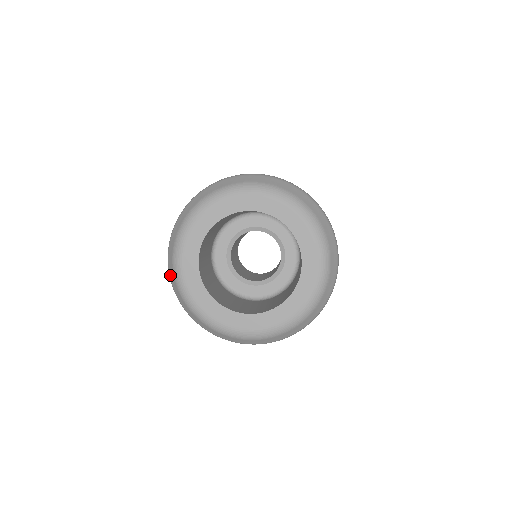
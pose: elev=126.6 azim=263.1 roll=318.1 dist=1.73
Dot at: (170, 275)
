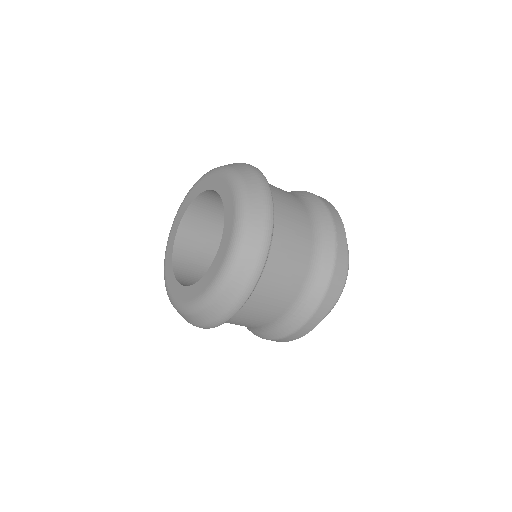
Dot at: occluded
